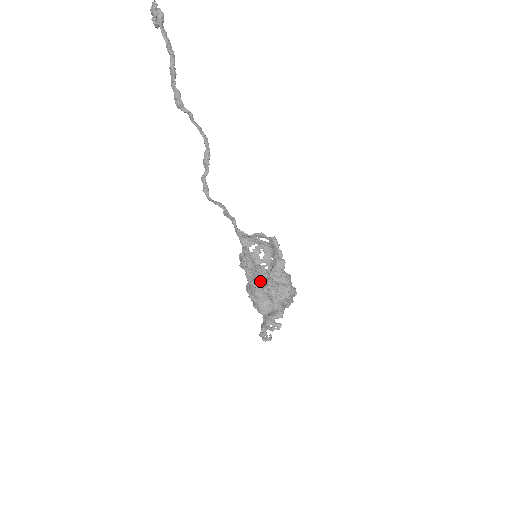
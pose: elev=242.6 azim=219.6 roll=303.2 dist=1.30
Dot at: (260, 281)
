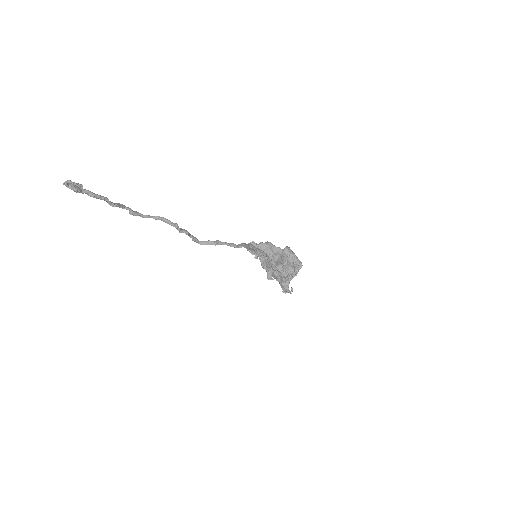
Dot at: (267, 268)
